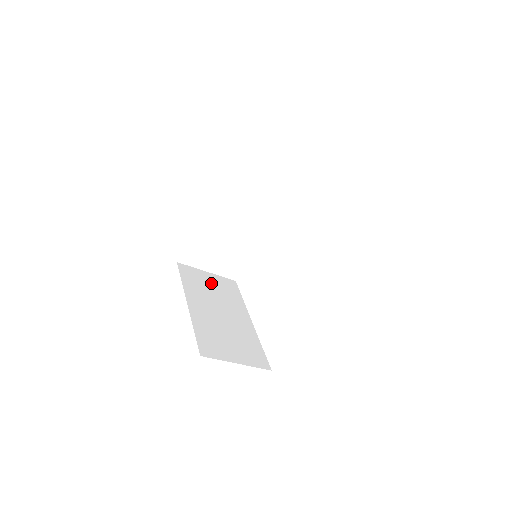
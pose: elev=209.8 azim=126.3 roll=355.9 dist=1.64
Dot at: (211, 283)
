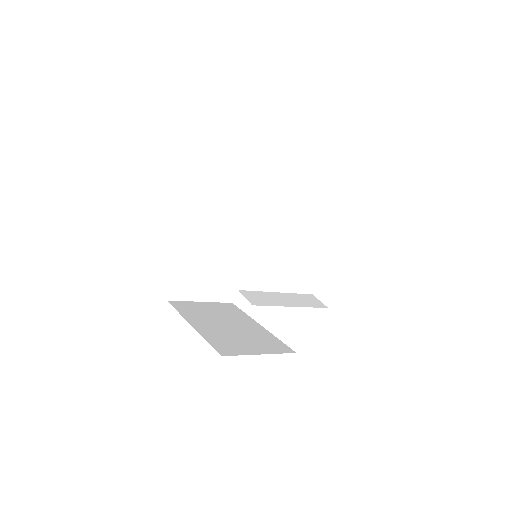
Dot at: (228, 192)
